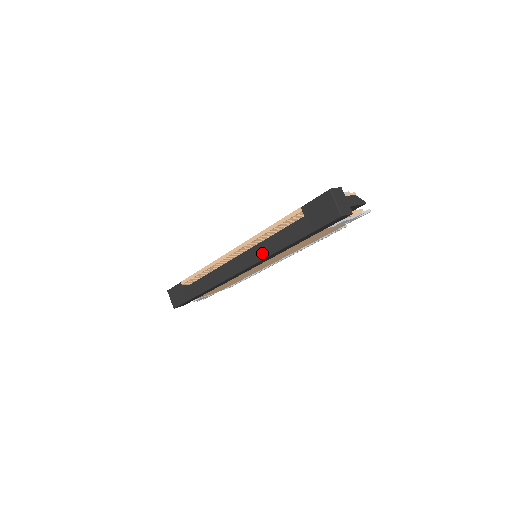
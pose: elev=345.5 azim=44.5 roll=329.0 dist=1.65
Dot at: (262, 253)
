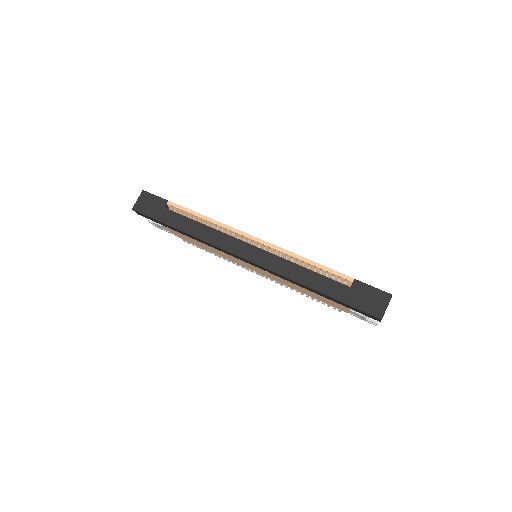
Dot at: (283, 269)
